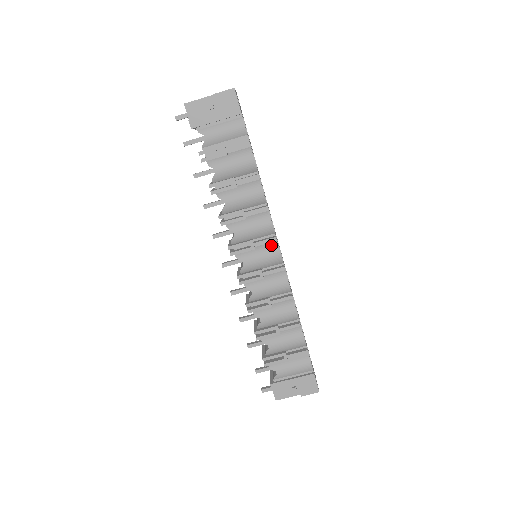
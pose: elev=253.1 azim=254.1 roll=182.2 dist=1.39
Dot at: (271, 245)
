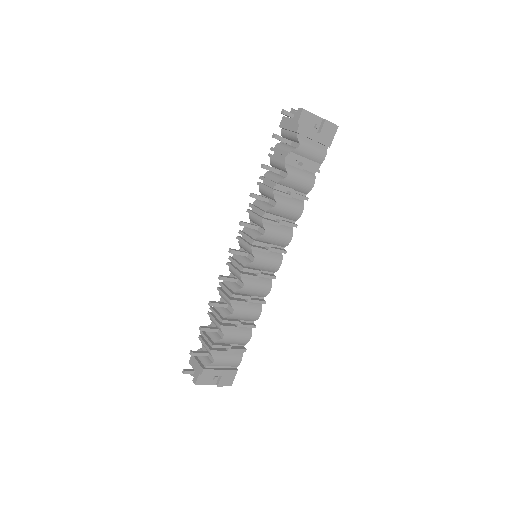
Dot at: (278, 255)
